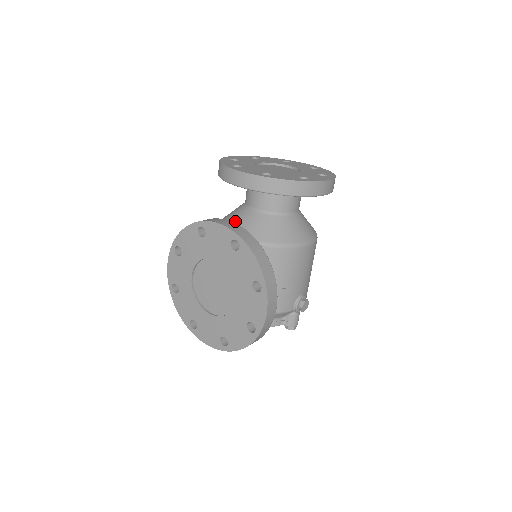
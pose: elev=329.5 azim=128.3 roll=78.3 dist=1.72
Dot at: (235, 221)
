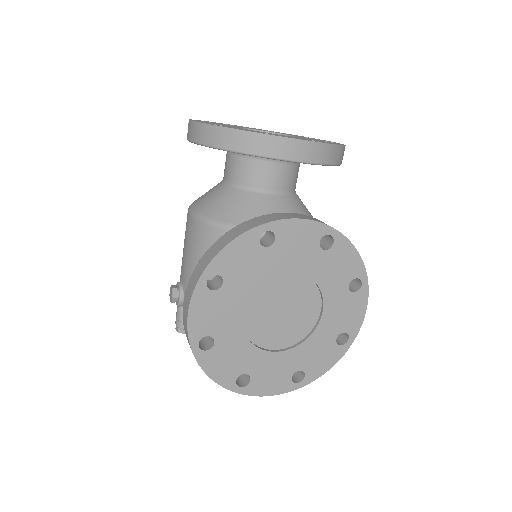
Dot at: (256, 214)
